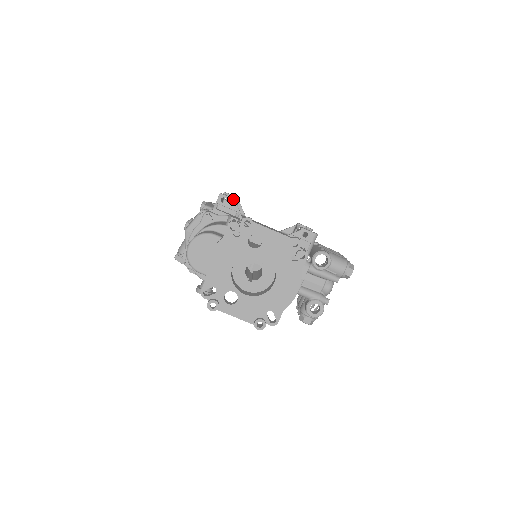
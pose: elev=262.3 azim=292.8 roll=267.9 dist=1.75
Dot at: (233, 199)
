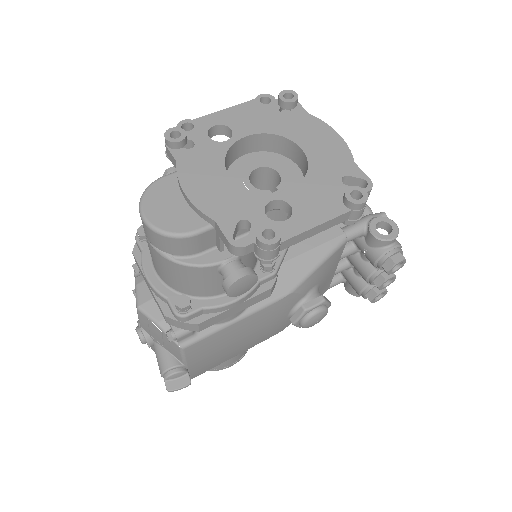
Dot at: occluded
